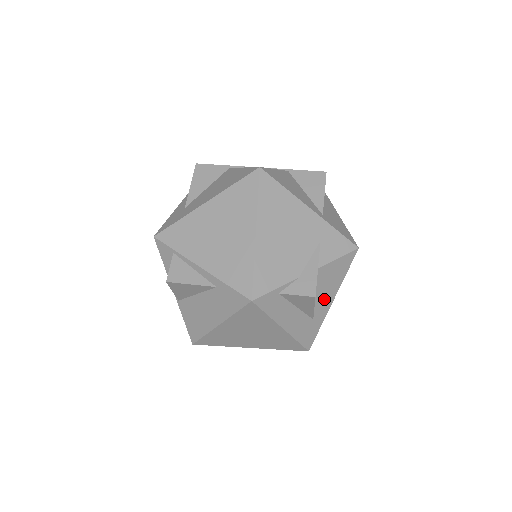
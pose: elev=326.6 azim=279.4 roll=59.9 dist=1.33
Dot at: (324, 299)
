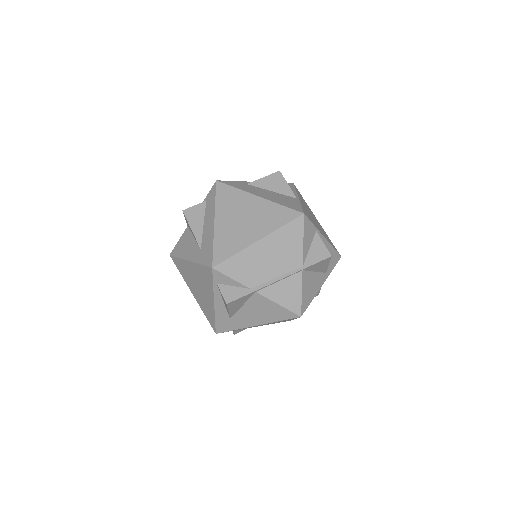
Dot at: occluded
